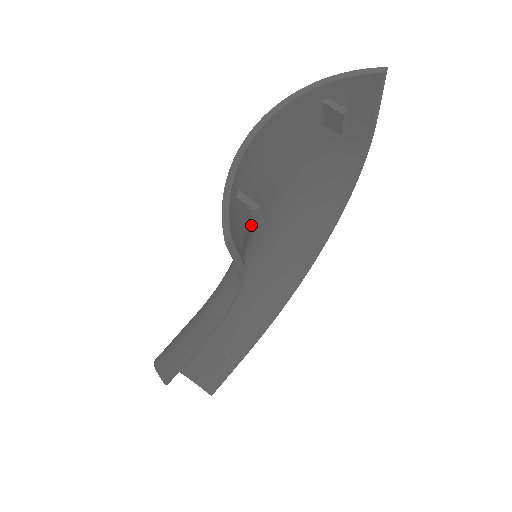
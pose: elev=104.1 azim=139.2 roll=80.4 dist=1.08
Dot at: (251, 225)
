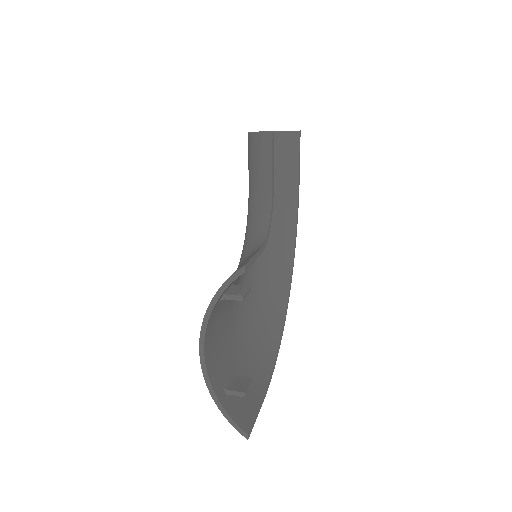
Dot at: occluded
